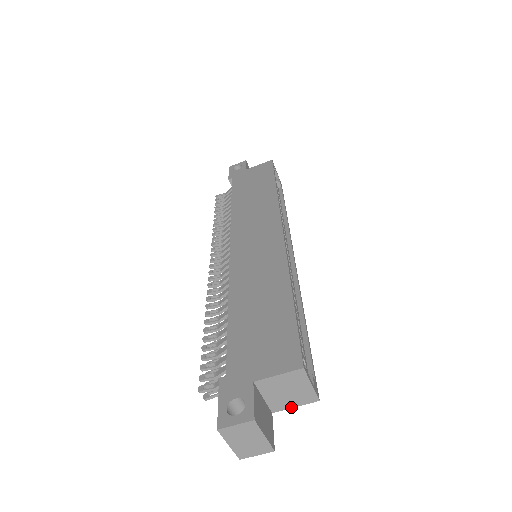
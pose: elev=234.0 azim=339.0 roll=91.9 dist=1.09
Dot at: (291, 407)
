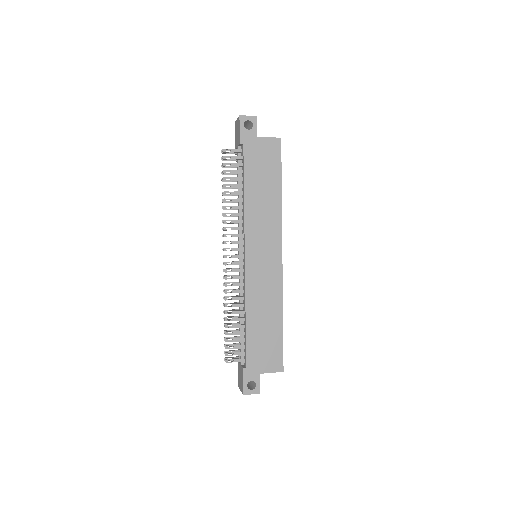
Dot at: occluded
